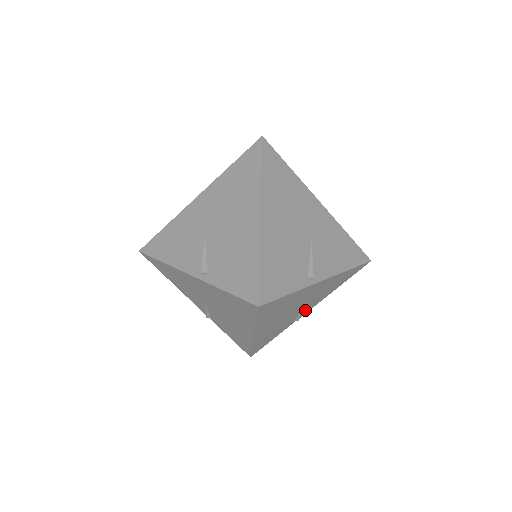
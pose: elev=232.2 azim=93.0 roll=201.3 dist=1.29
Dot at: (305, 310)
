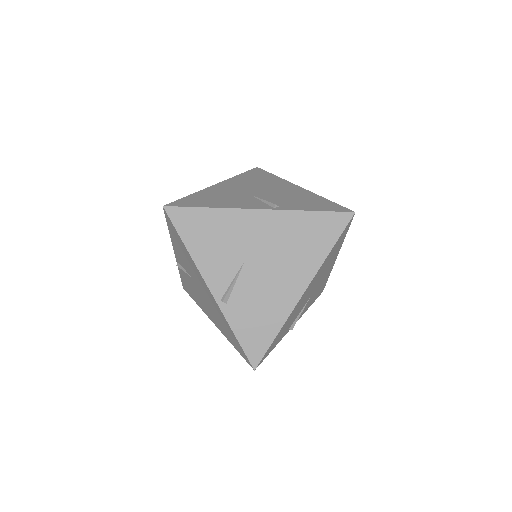
Dot at: occluded
